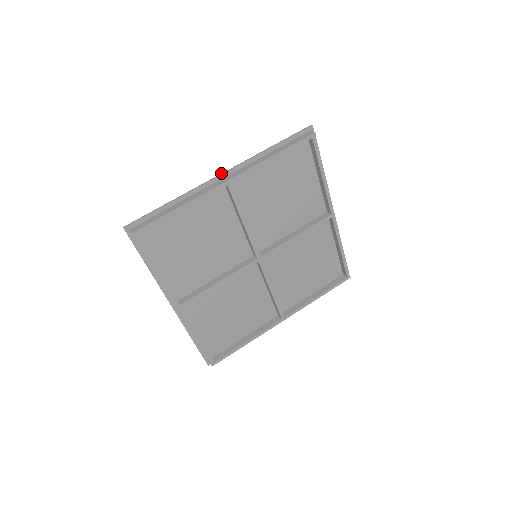
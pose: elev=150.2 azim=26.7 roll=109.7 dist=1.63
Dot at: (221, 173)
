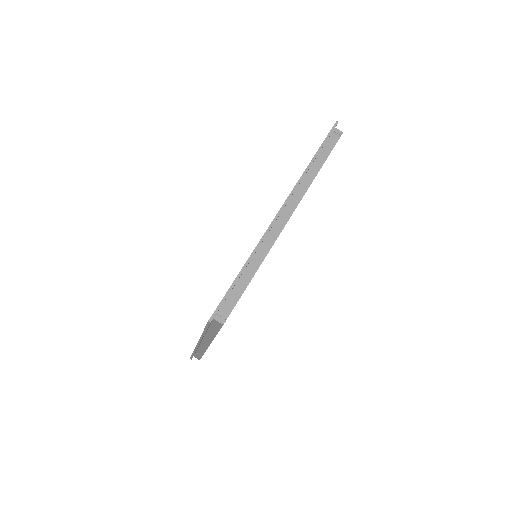
Dot at: (196, 345)
